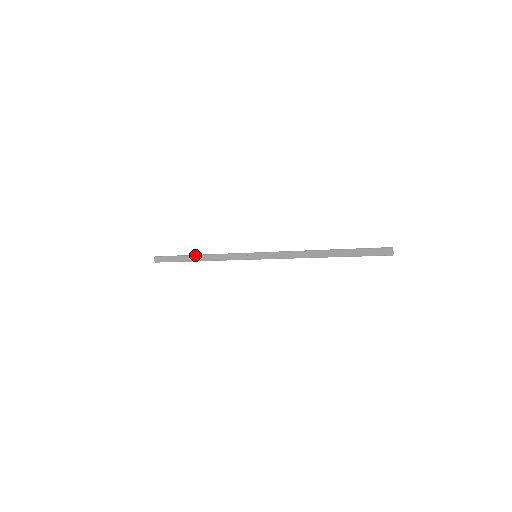
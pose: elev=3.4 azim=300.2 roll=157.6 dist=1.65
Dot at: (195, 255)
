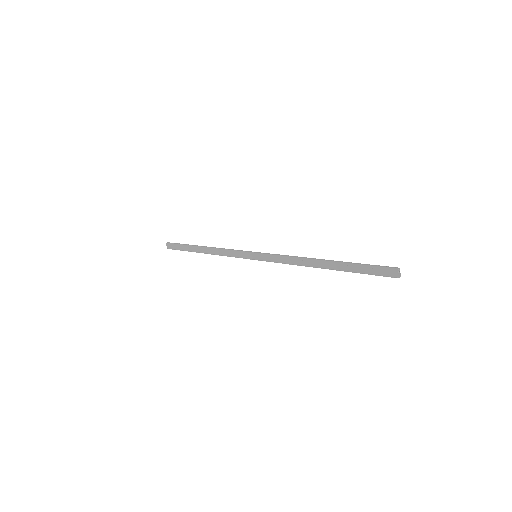
Dot at: (201, 246)
